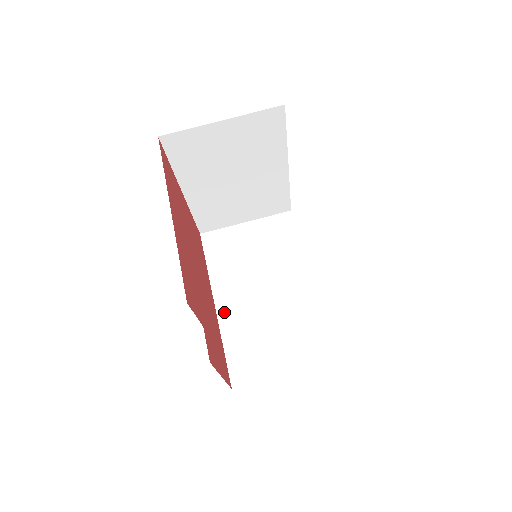
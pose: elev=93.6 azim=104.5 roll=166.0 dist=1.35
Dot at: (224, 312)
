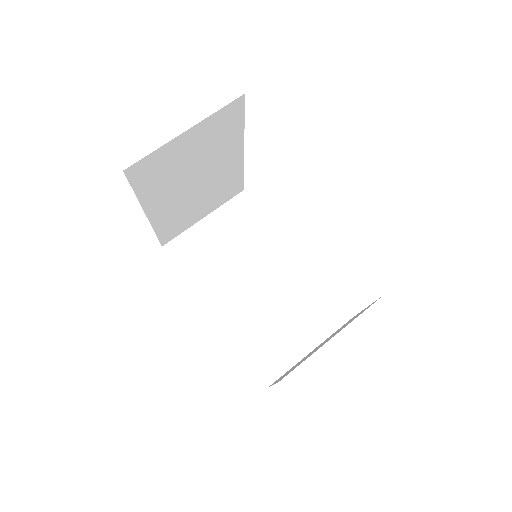
Dot at: (226, 317)
